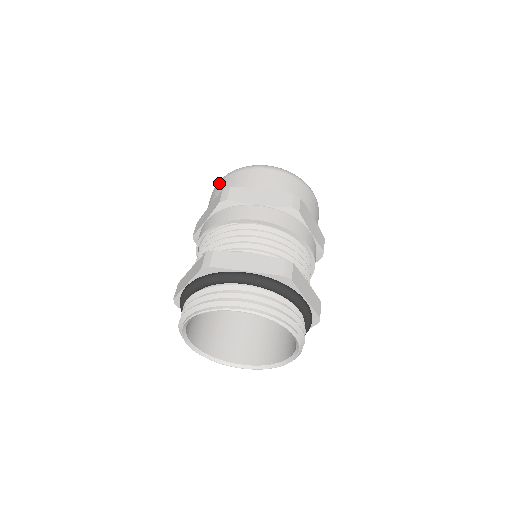
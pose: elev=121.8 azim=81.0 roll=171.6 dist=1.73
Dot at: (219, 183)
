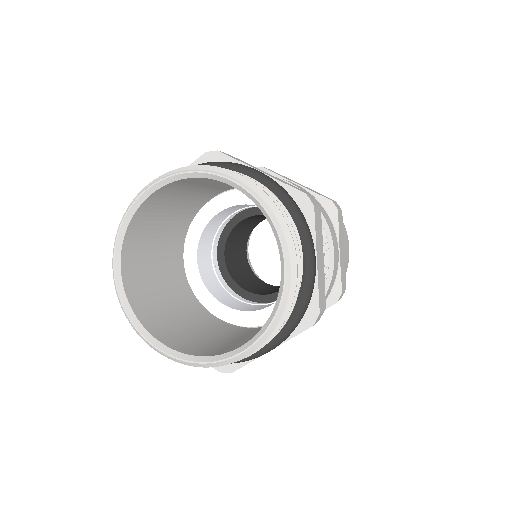
Dot at: occluded
